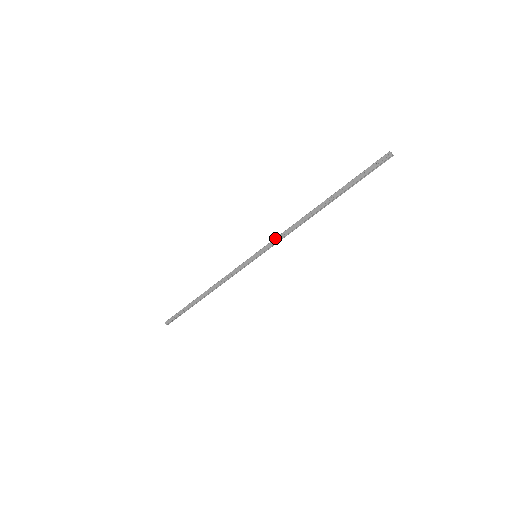
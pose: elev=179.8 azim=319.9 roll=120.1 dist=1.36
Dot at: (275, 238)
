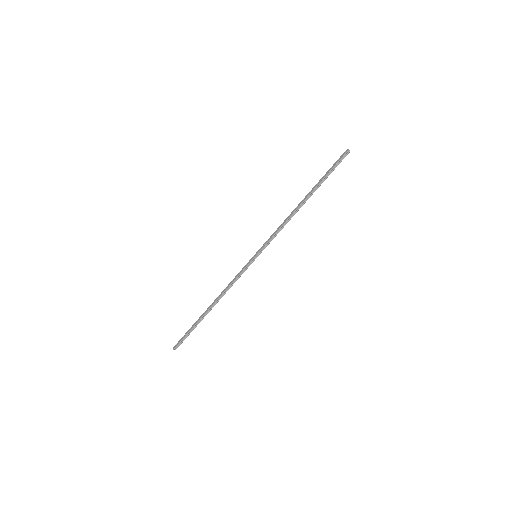
Dot at: (271, 235)
